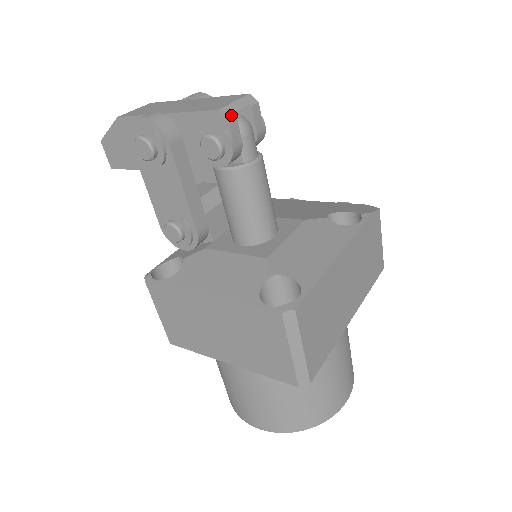
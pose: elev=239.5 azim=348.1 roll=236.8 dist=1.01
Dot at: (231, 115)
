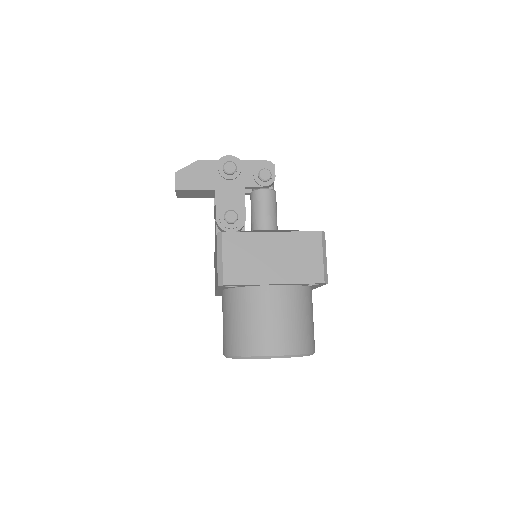
Dot at: (274, 165)
